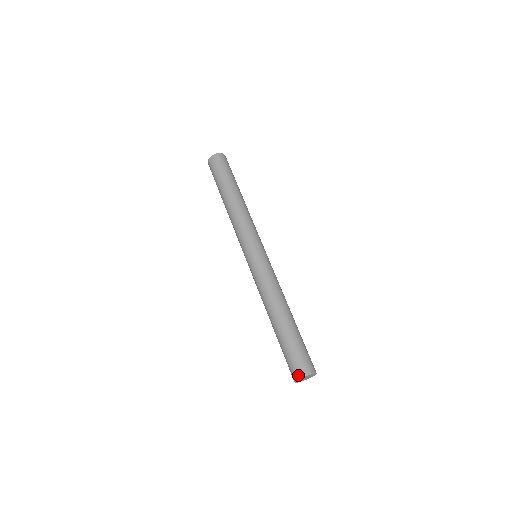
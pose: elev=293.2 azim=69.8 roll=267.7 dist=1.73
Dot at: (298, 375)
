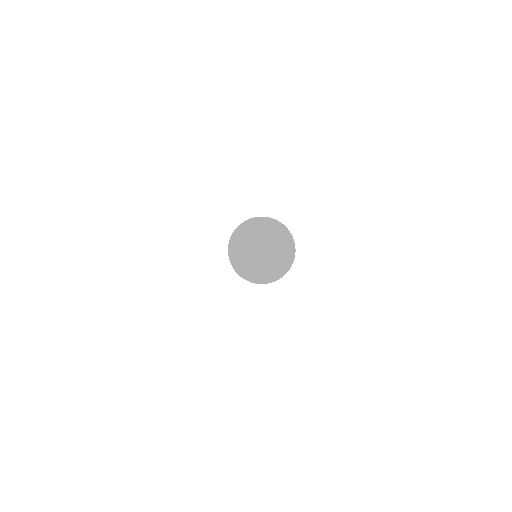
Dot at: (241, 224)
